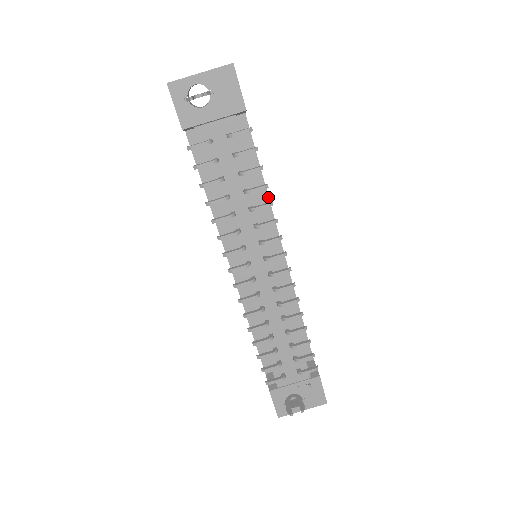
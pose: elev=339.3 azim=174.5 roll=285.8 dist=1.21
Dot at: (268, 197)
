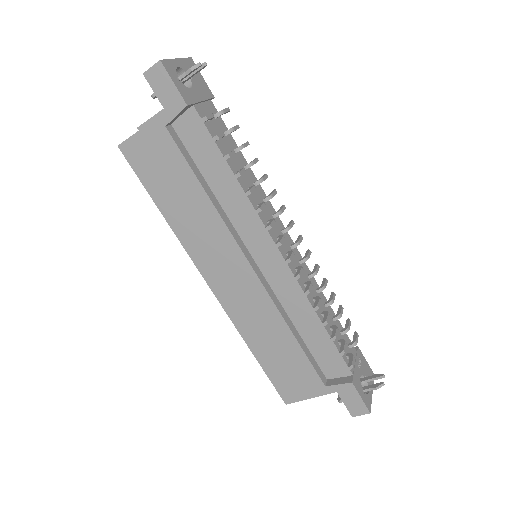
Dot at: occluded
